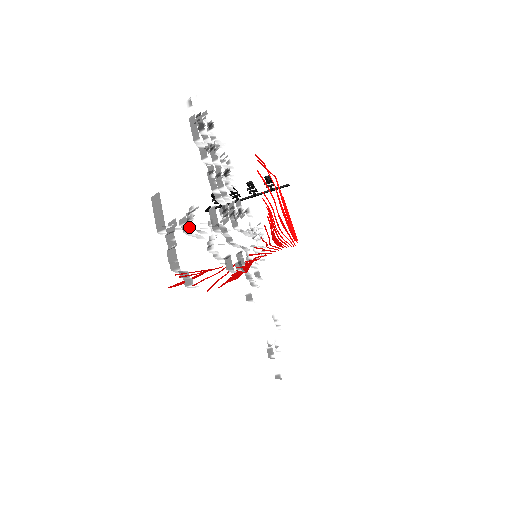
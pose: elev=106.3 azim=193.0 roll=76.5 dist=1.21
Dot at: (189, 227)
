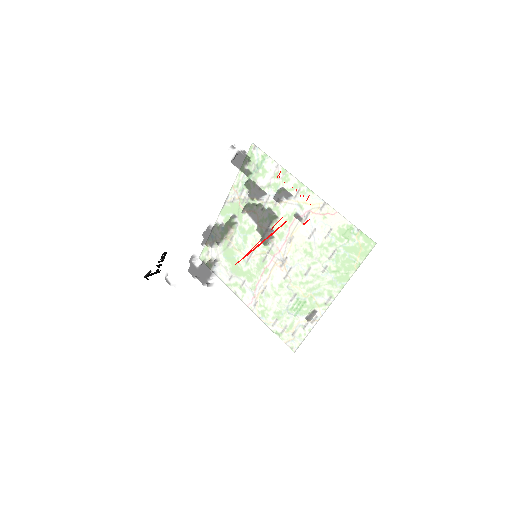
Dot at: (236, 222)
